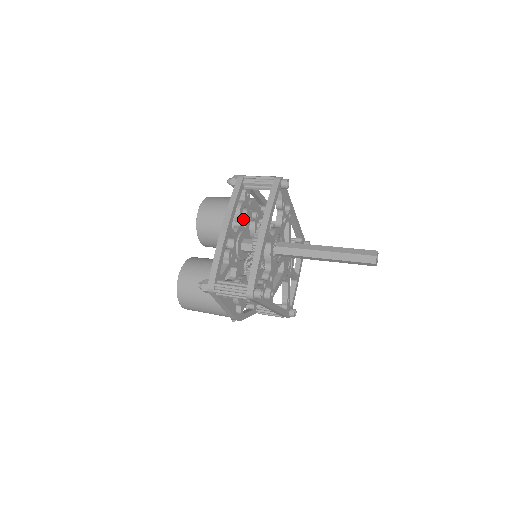
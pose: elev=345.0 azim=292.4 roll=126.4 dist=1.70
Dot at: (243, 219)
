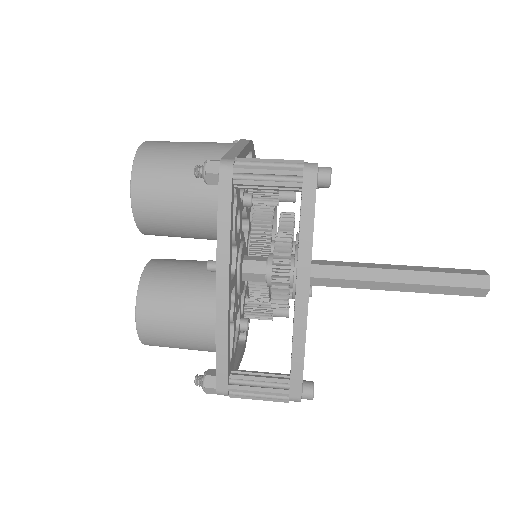
Dot at: (237, 233)
